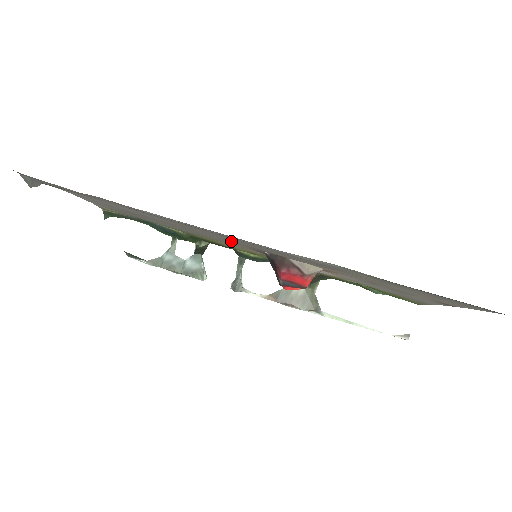
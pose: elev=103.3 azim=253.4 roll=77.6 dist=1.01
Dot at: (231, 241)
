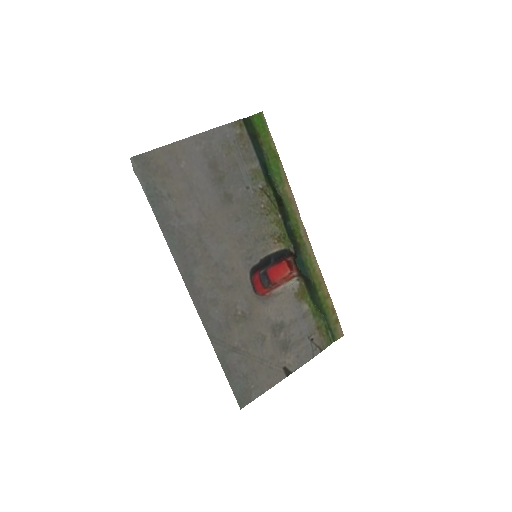
Dot at: (233, 251)
